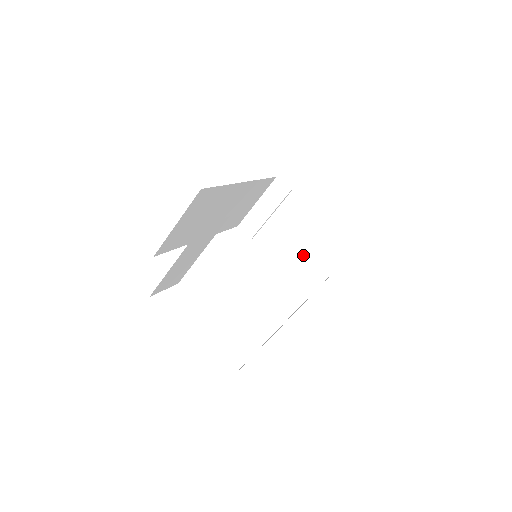
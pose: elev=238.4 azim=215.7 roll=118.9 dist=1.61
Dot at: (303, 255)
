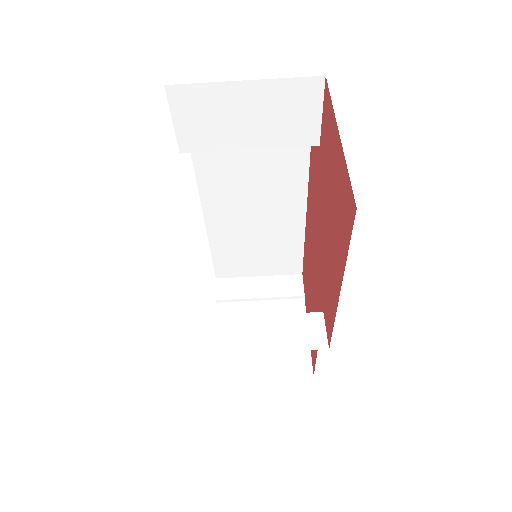
Dot at: (252, 363)
